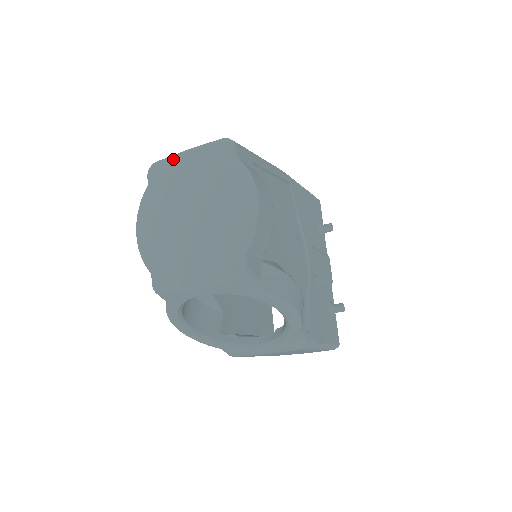
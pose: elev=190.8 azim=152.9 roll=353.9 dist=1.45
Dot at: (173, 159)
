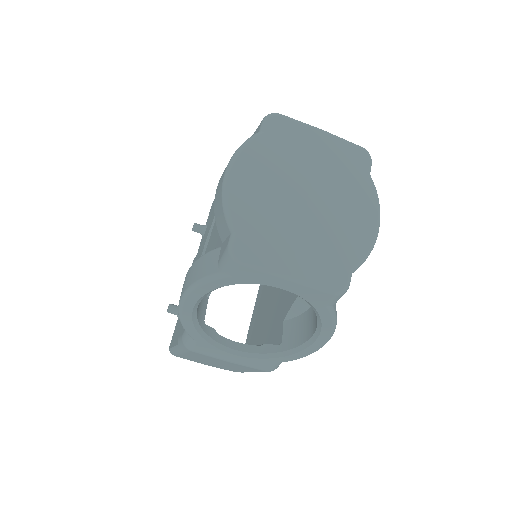
Dot at: (305, 127)
